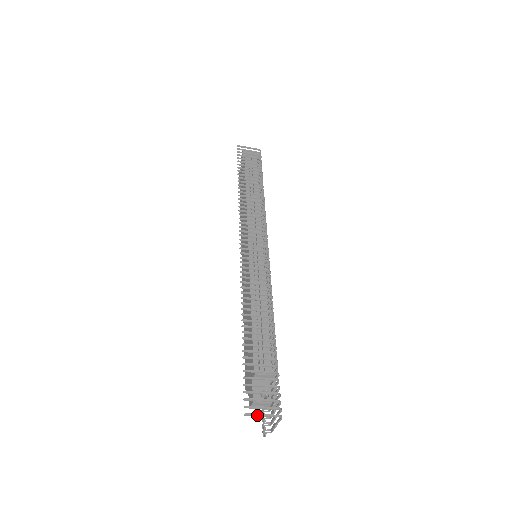
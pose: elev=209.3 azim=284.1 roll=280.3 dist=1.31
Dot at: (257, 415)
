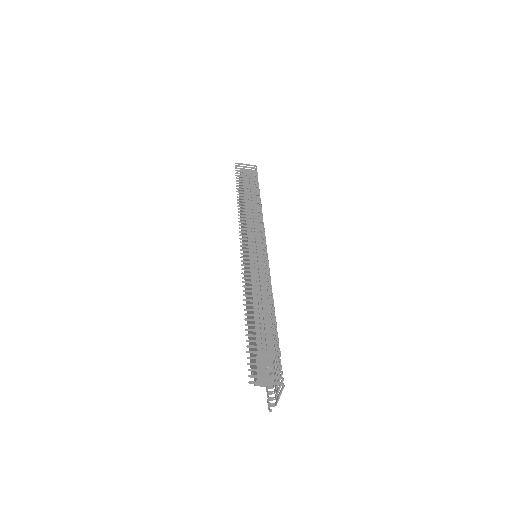
Dot at: (261, 383)
